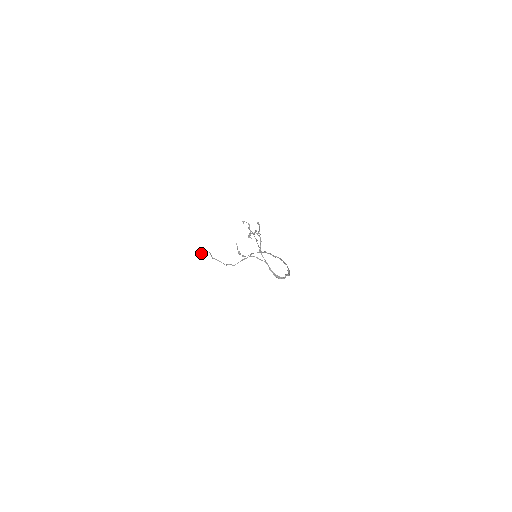
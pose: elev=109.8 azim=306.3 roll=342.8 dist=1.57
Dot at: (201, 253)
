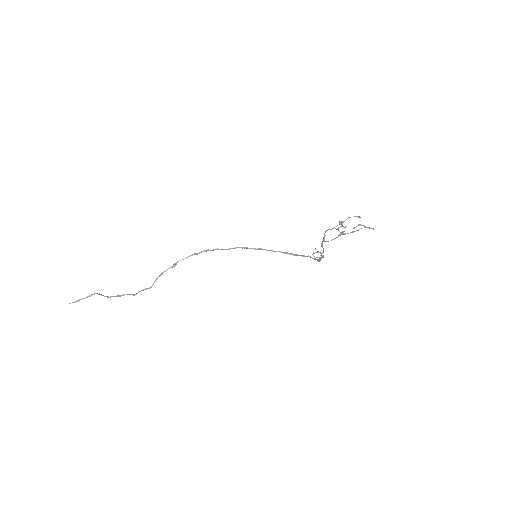
Dot at: occluded
